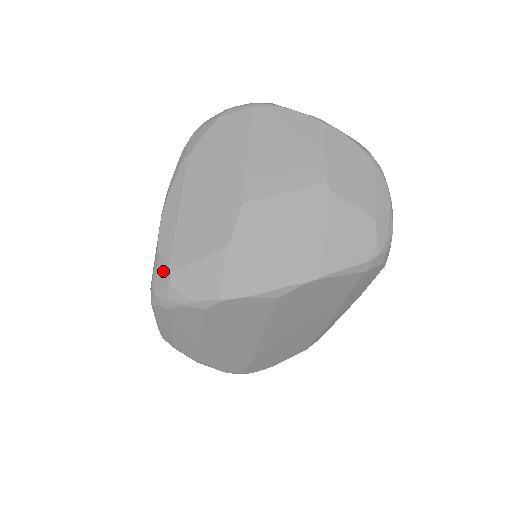
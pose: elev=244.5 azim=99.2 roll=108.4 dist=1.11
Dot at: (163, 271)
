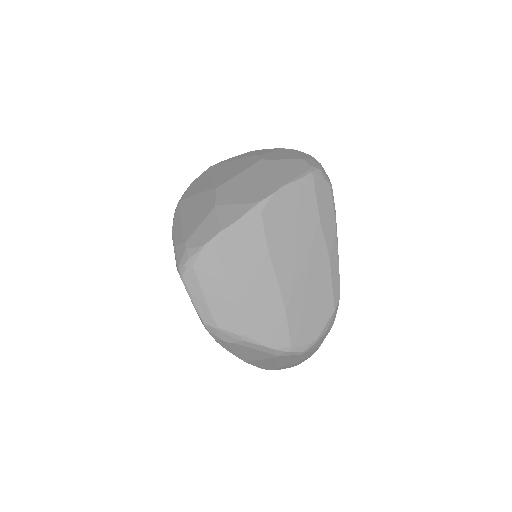
Dot at: (180, 248)
